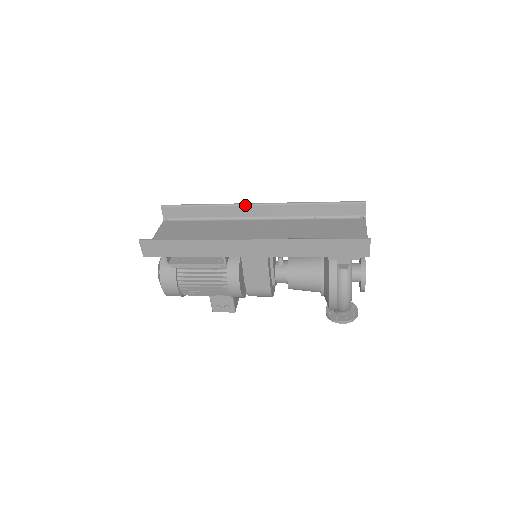
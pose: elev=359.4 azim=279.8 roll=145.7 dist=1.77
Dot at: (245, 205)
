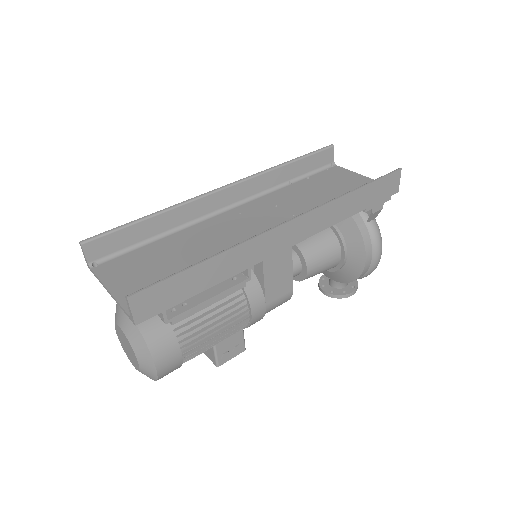
Dot at: (210, 194)
